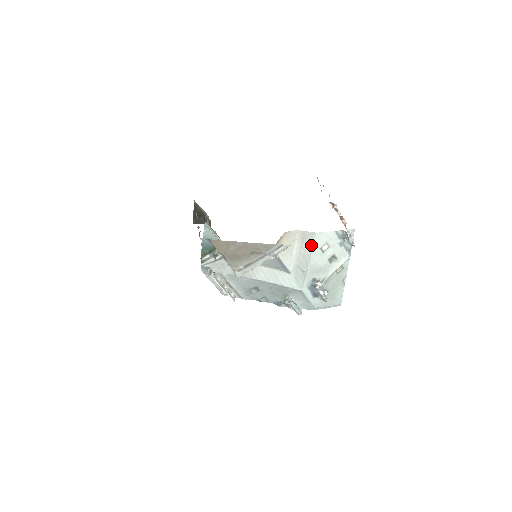
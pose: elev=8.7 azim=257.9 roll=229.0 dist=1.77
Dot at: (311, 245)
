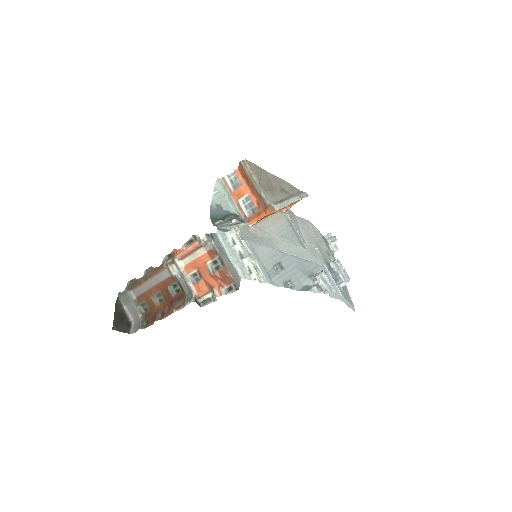
Dot at: (311, 229)
